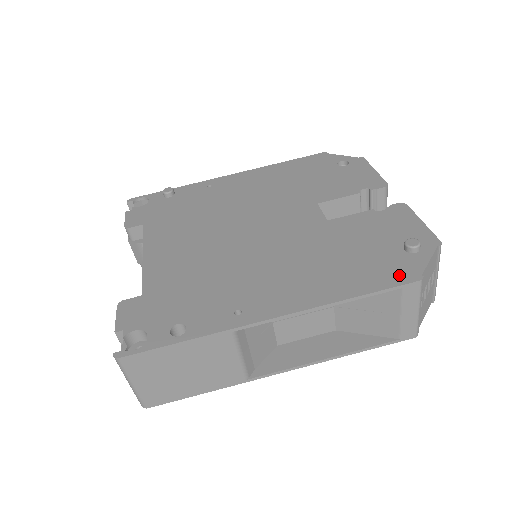
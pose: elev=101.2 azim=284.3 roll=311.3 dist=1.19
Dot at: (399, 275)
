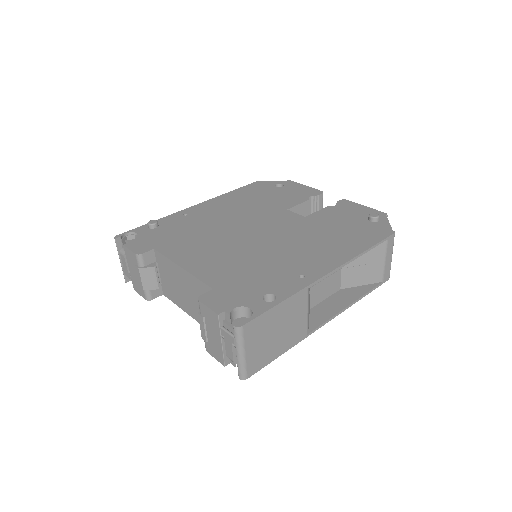
Dot at: (381, 233)
